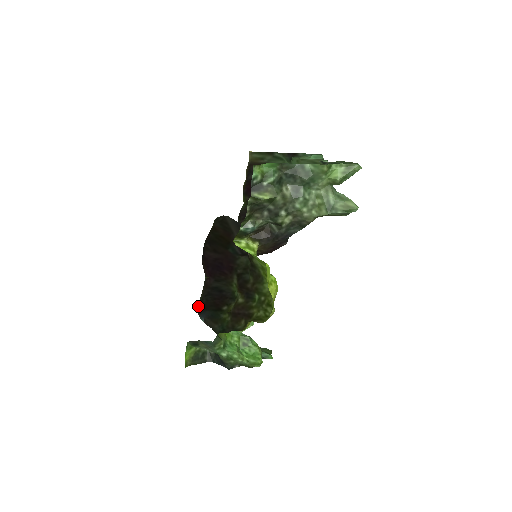
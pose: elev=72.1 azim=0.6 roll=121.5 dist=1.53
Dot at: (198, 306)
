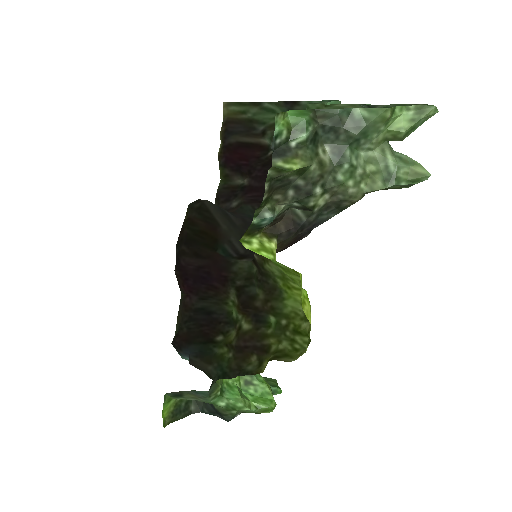
Dot at: (176, 339)
